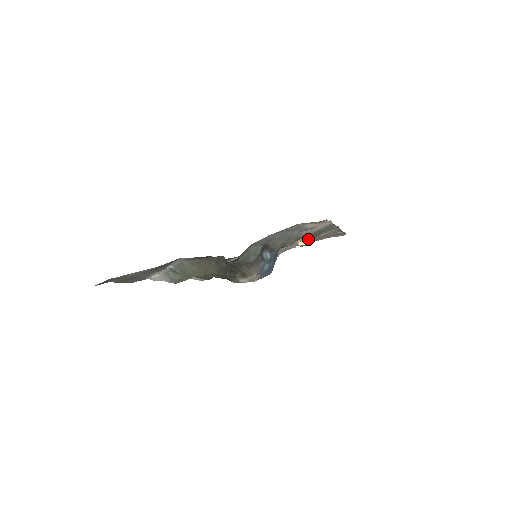
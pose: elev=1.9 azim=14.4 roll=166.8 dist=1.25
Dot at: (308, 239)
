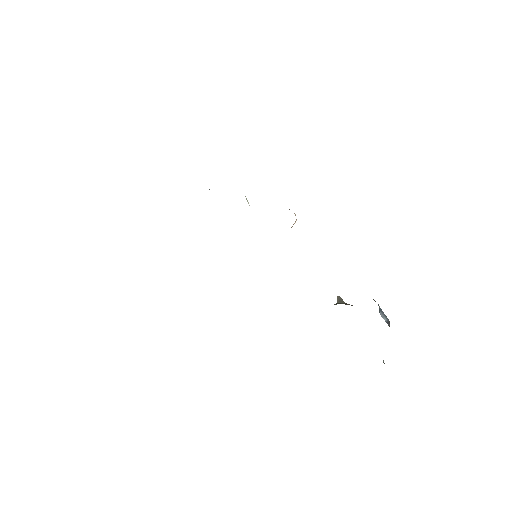
Dot at: (296, 219)
